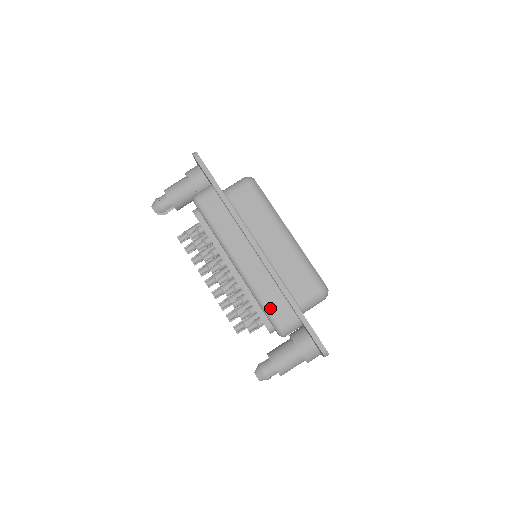
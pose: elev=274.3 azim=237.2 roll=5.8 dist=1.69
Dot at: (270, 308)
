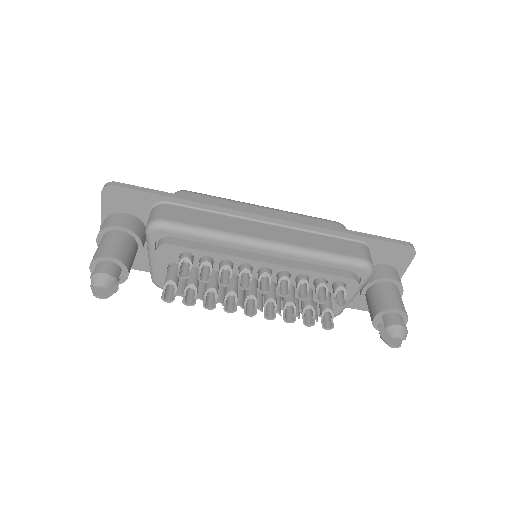
Dot at: (340, 252)
